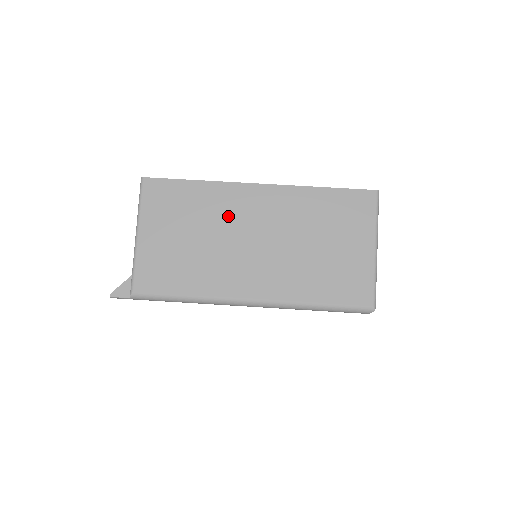
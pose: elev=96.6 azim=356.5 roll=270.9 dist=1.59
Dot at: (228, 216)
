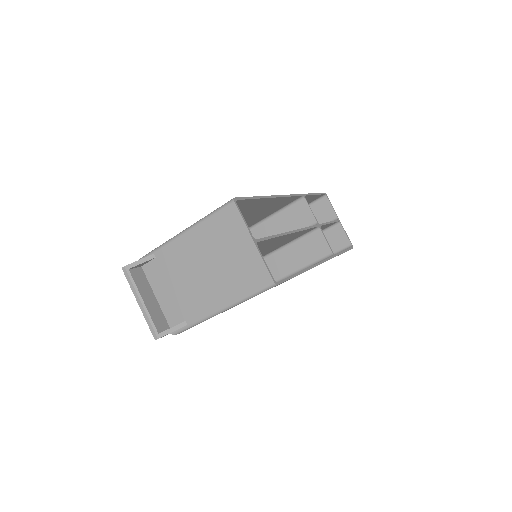
Dot at: occluded
